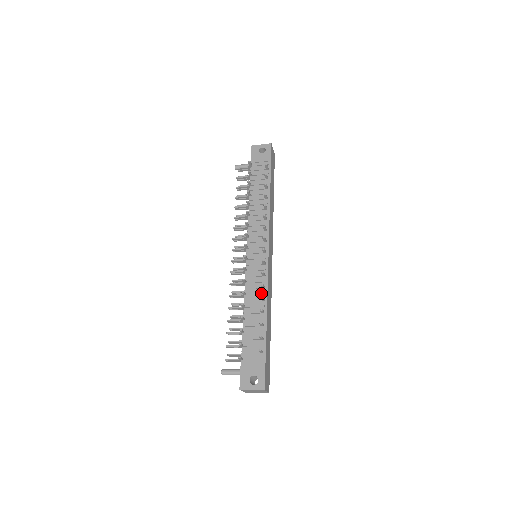
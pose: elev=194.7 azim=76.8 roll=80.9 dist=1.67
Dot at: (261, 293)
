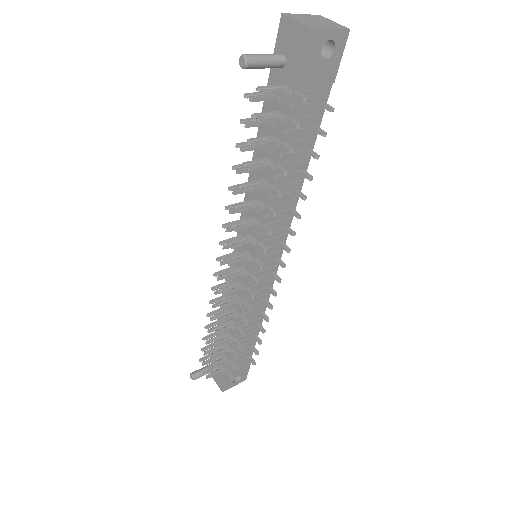
Dot at: (262, 308)
